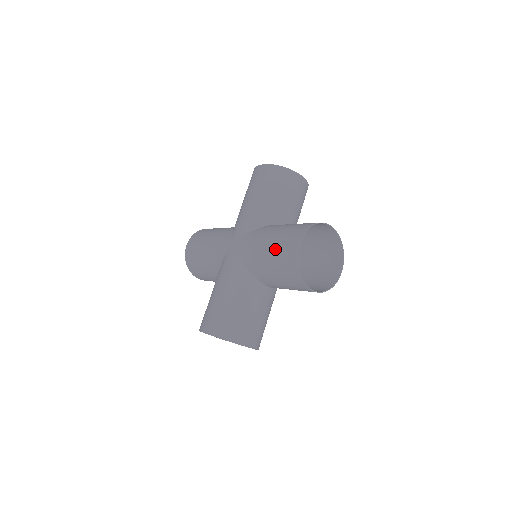
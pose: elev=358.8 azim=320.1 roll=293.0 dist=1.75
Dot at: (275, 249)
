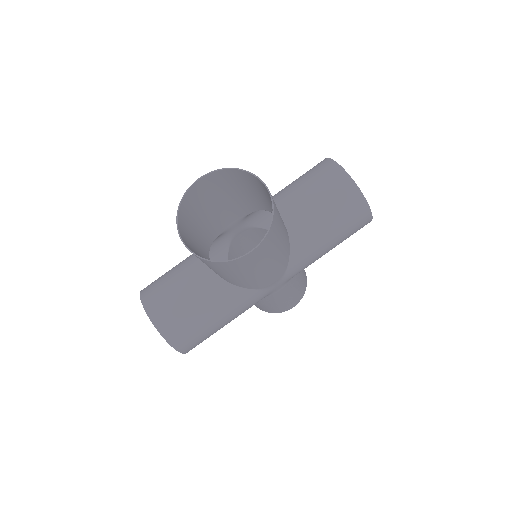
Dot at: (207, 200)
